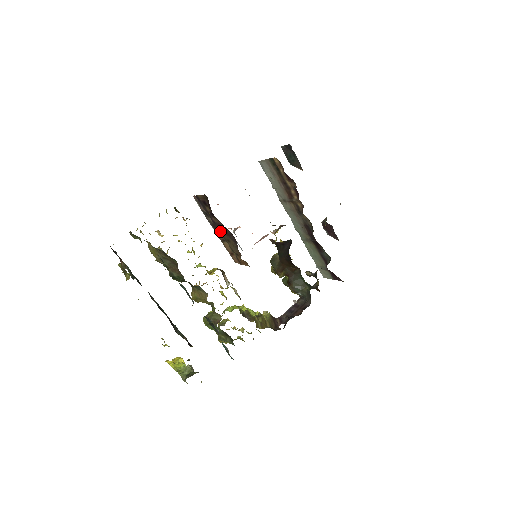
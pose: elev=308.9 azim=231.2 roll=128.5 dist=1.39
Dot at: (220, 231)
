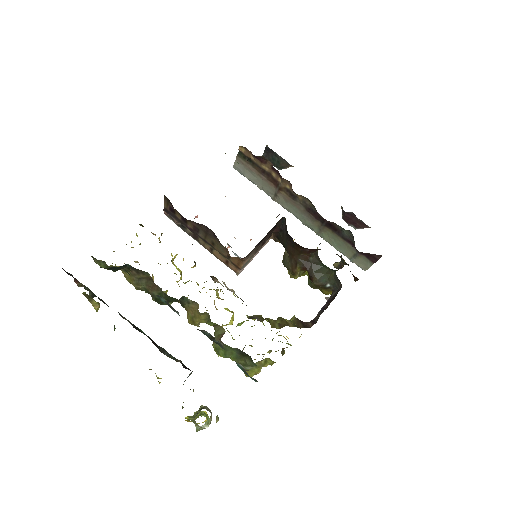
Dot at: (201, 237)
